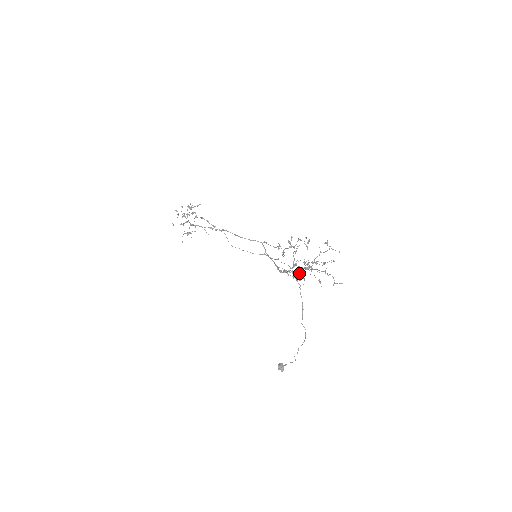
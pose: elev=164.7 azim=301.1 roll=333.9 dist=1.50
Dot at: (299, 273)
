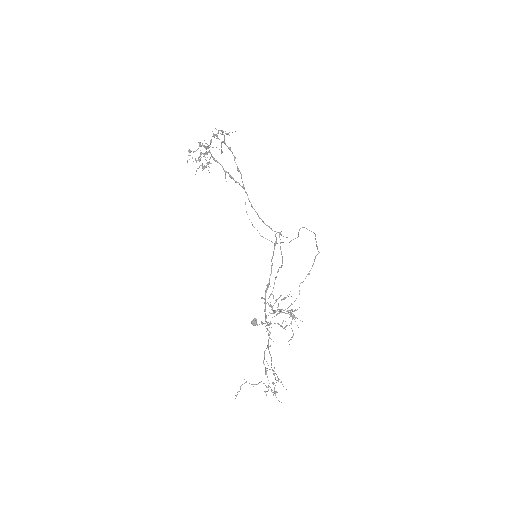
Dot at: occluded
